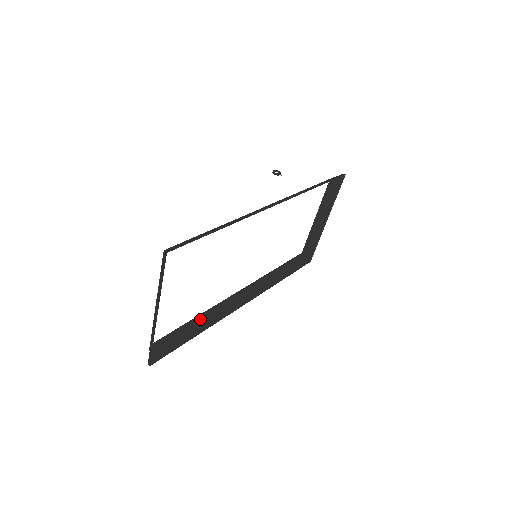
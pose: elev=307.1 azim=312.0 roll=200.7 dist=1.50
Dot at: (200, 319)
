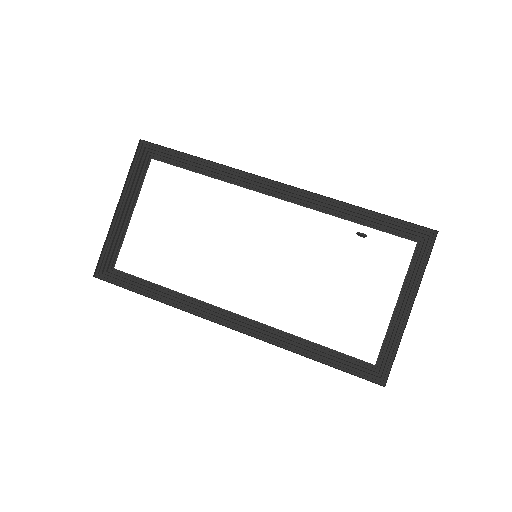
Dot at: (170, 295)
